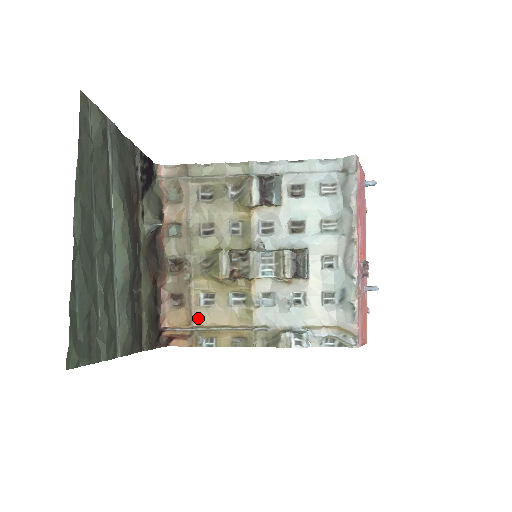
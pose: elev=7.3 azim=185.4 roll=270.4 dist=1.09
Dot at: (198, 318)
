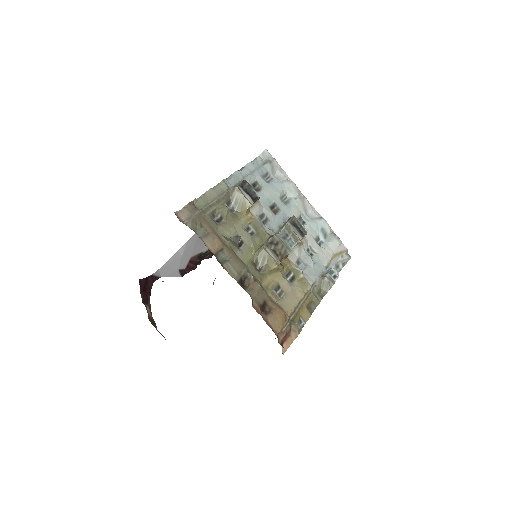
Dot at: (286, 309)
